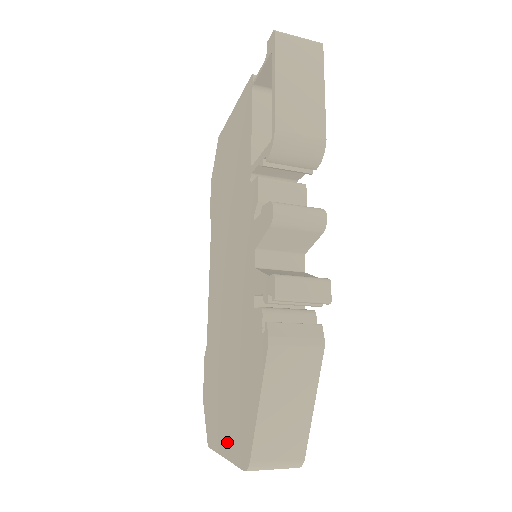
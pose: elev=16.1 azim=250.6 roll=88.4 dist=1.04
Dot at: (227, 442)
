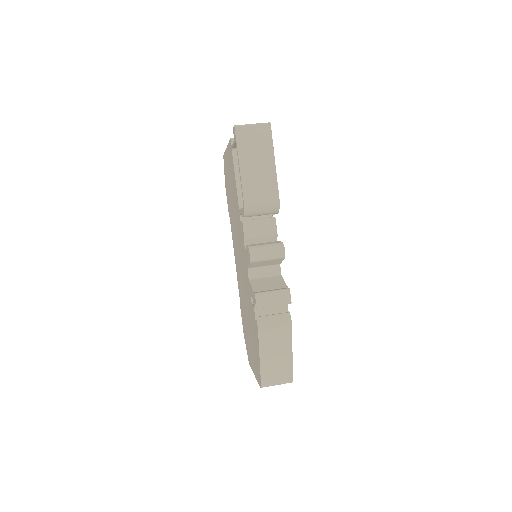
Dot at: (254, 368)
